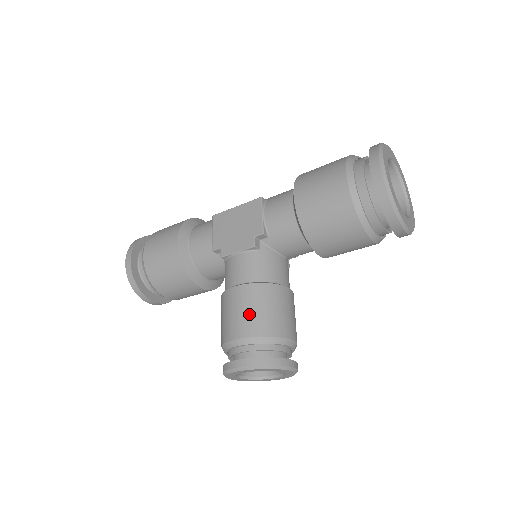
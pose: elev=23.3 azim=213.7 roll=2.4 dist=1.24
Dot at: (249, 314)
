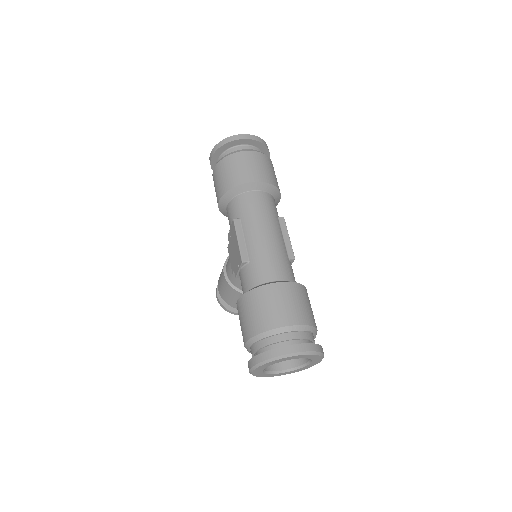
Dot at: (223, 290)
